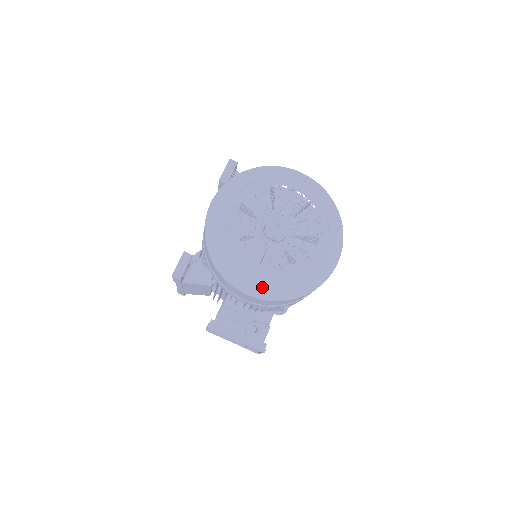
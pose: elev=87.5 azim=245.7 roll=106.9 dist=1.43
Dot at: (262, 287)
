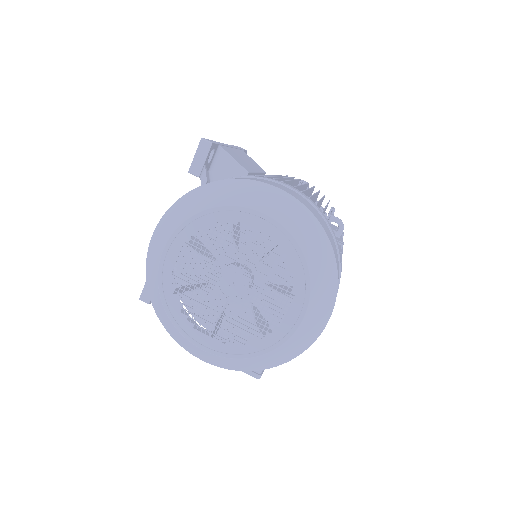
Dot at: (214, 359)
